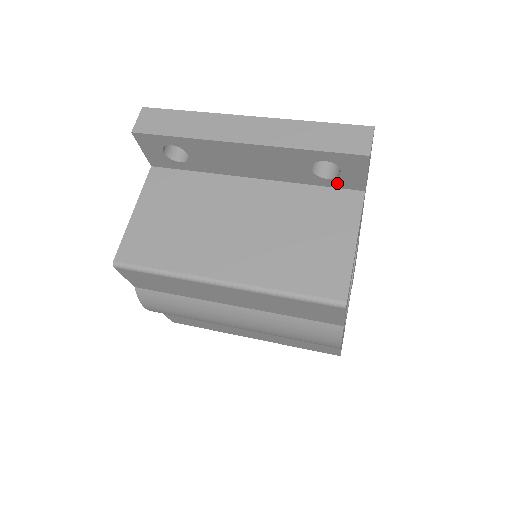
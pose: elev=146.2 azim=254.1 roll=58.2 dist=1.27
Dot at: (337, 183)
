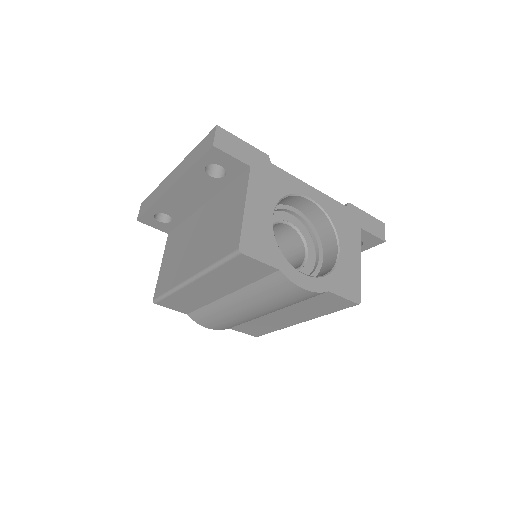
Dot at: (233, 174)
